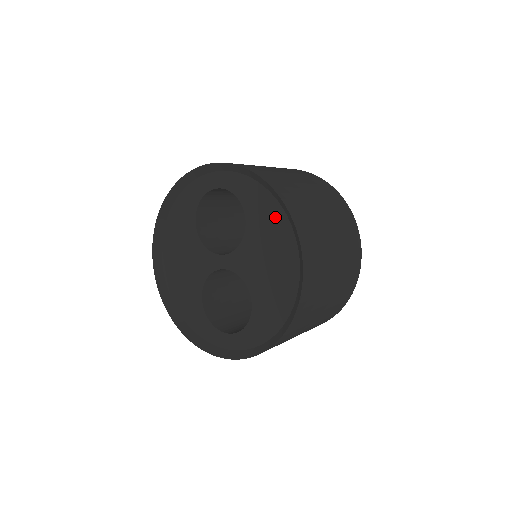
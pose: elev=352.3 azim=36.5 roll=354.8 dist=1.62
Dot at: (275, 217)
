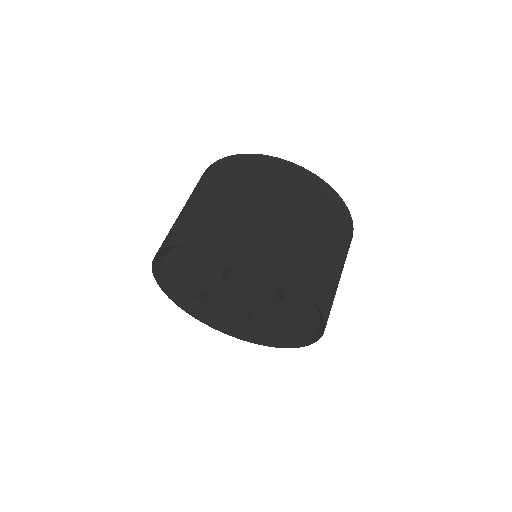
Dot at: (309, 316)
